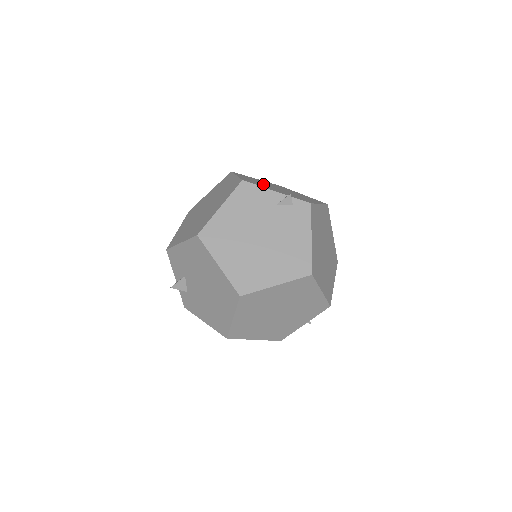
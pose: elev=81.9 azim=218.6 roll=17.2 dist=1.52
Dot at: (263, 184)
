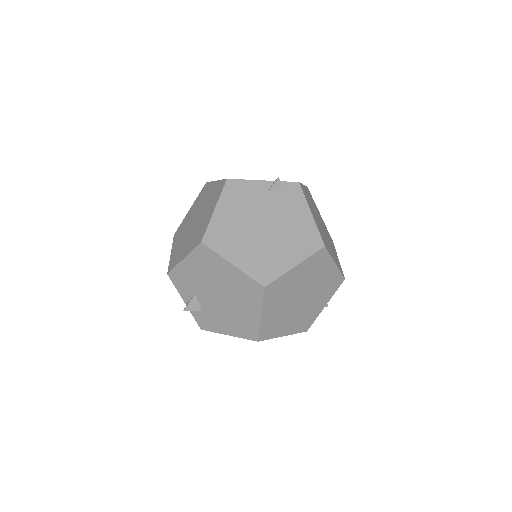
Dot at: occluded
